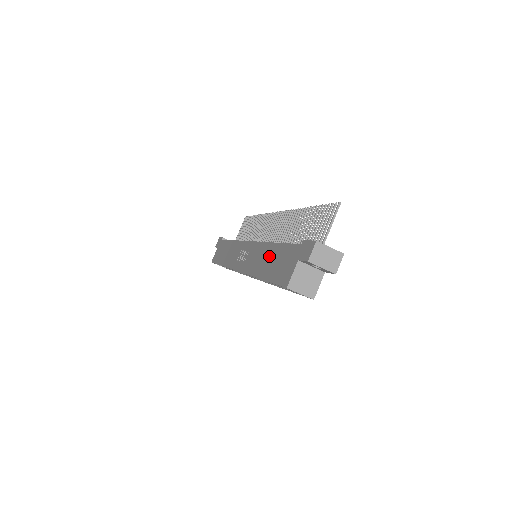
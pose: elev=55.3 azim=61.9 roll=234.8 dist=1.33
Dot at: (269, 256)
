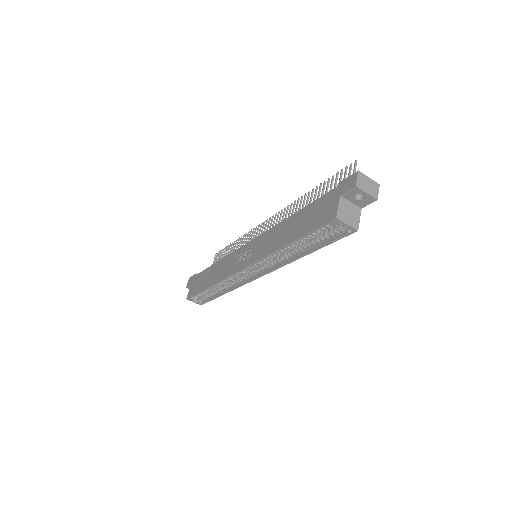
Dot at: (291, 225)
